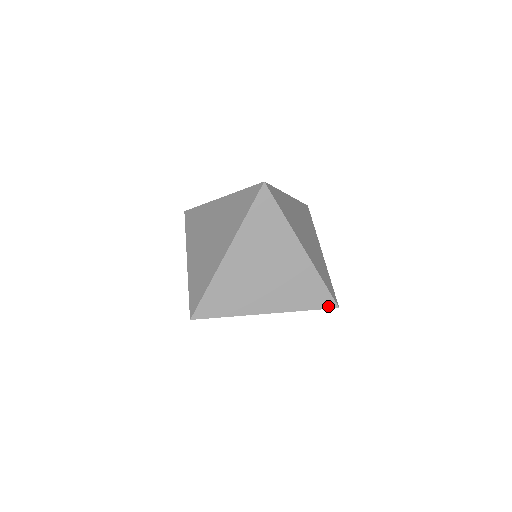
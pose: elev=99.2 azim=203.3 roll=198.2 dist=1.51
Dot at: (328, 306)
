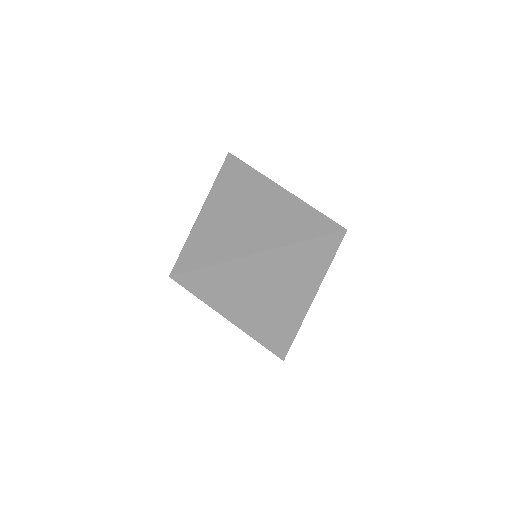
Dot at: (332, 231)
